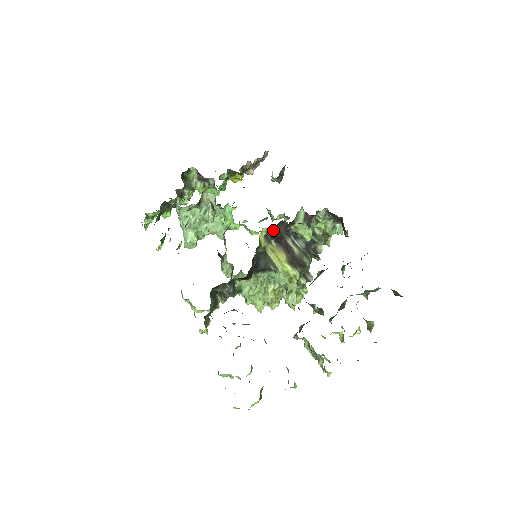
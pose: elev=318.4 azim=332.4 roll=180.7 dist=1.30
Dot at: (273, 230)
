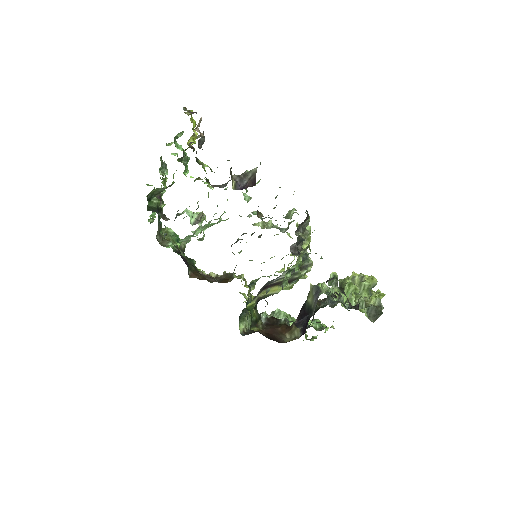
Dot at: occluded
